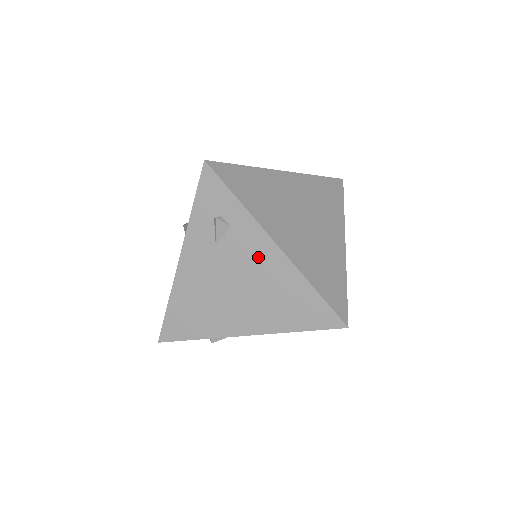
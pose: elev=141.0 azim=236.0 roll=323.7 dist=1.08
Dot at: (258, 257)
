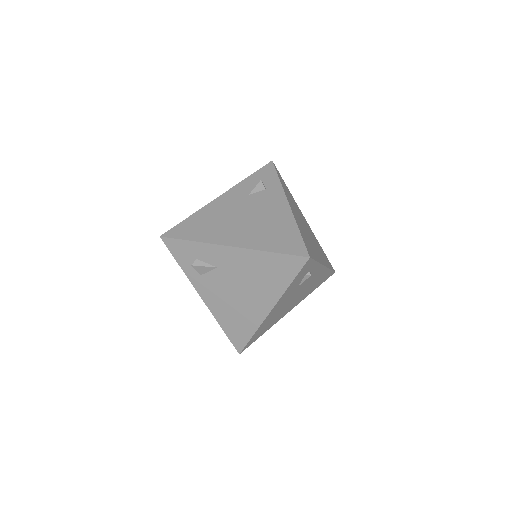
Dot at: (272, 206)
